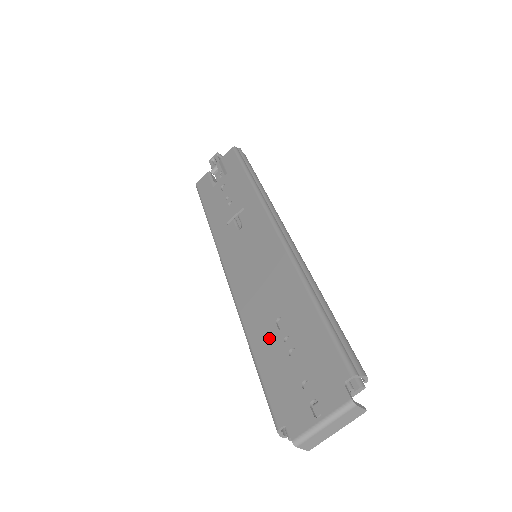
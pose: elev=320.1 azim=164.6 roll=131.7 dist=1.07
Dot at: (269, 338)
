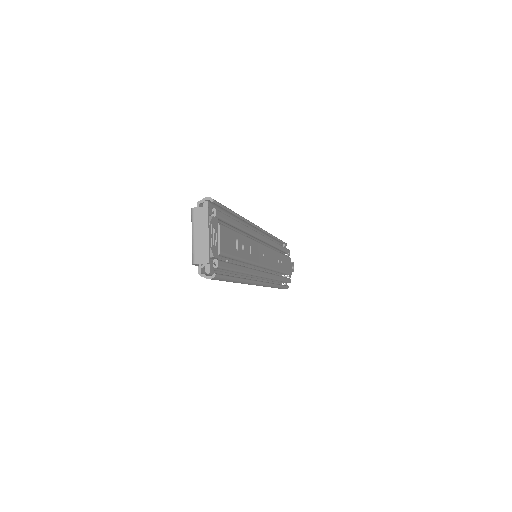
Dot at: occluded
